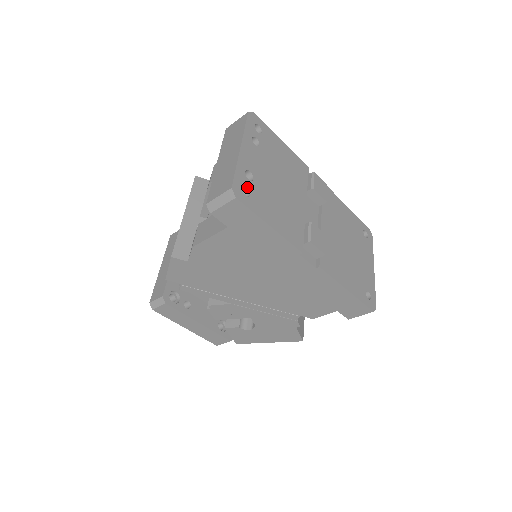
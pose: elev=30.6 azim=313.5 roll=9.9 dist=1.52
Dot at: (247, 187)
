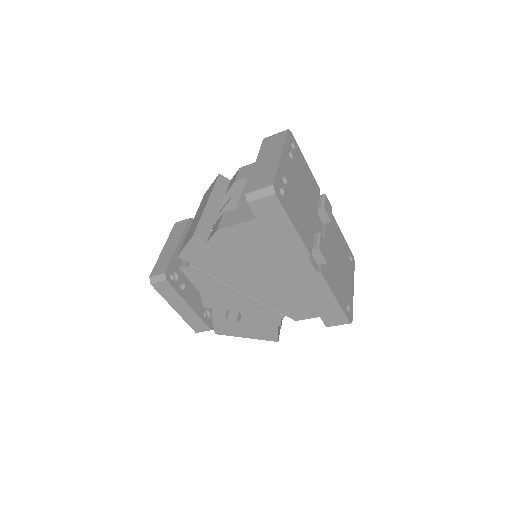
Dot at: (282, 188)
